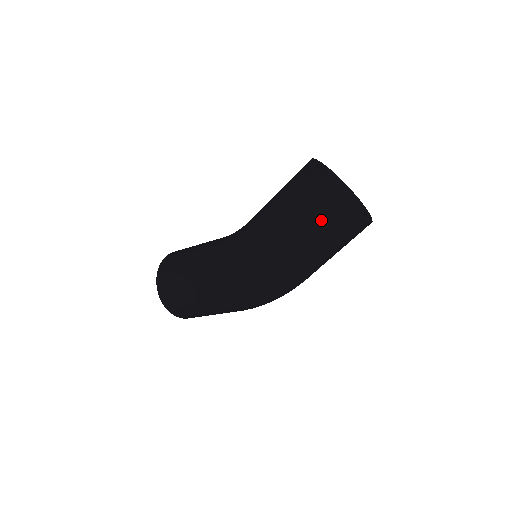
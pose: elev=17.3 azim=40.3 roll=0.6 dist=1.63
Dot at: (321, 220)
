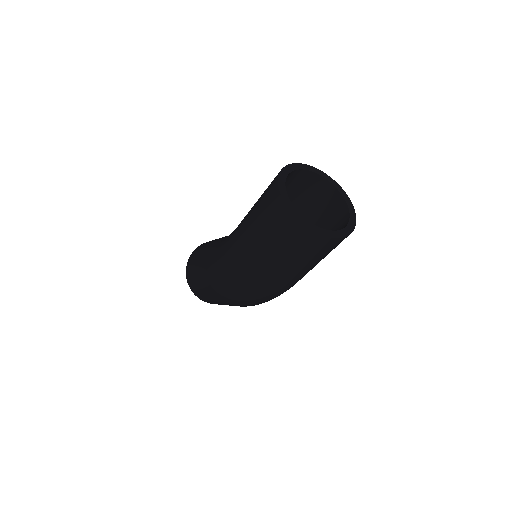
Dot at: (277, 230)
